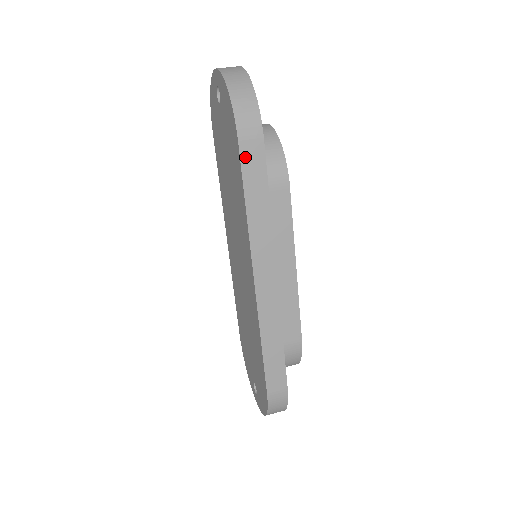
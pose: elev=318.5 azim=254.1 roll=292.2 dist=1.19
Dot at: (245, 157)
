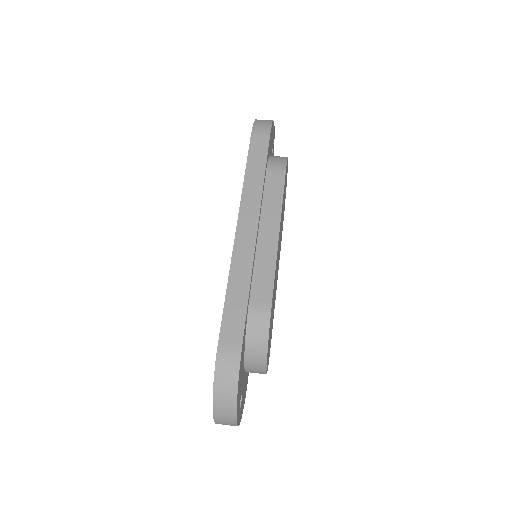
Dot at: (253, 144)
